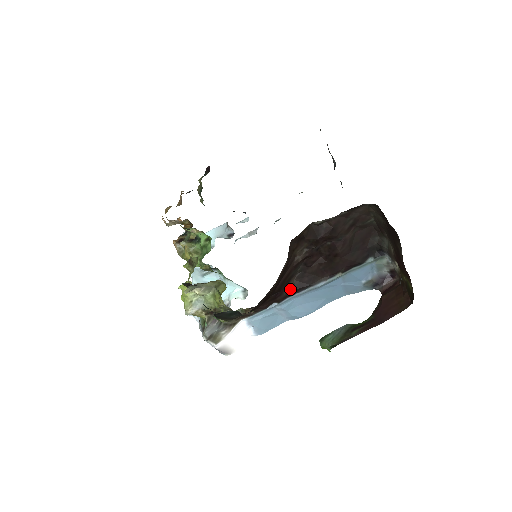
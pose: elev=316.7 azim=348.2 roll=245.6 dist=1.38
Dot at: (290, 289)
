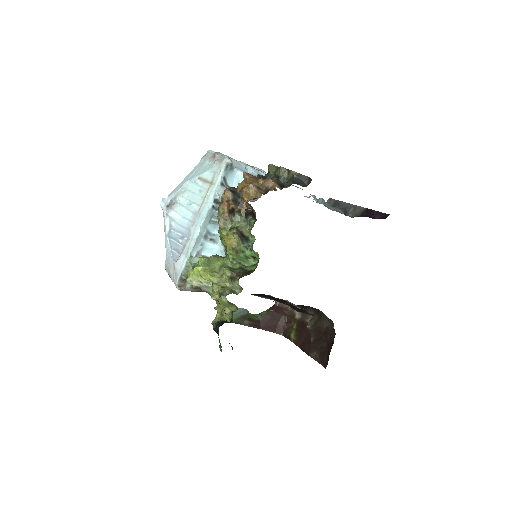
Dot at: occluded
